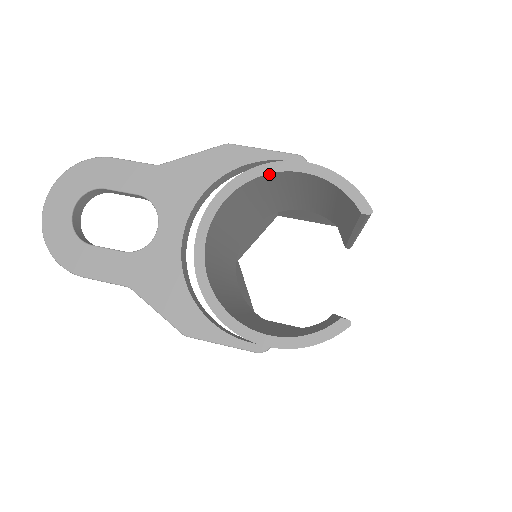
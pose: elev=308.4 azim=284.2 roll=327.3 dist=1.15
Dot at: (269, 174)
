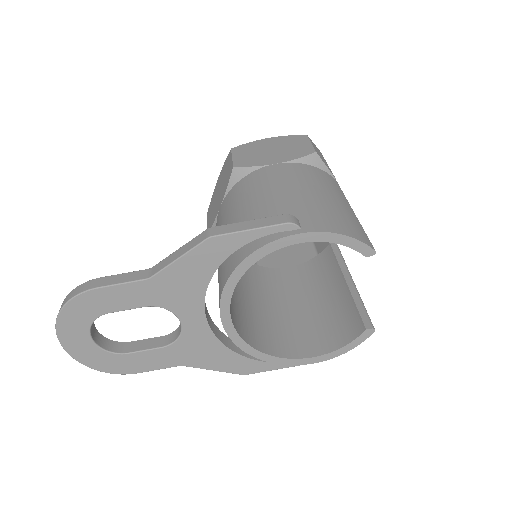
Dot at: (266, 253)
